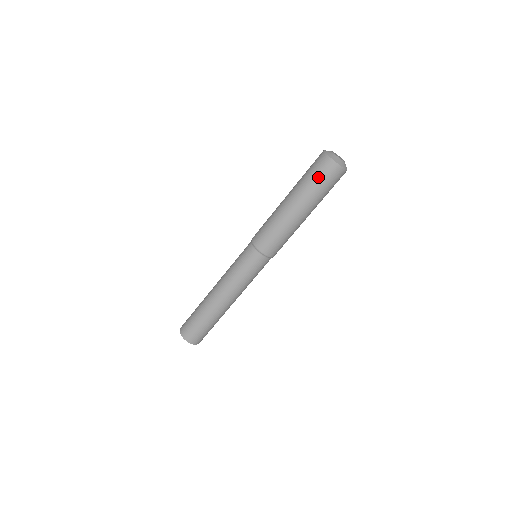
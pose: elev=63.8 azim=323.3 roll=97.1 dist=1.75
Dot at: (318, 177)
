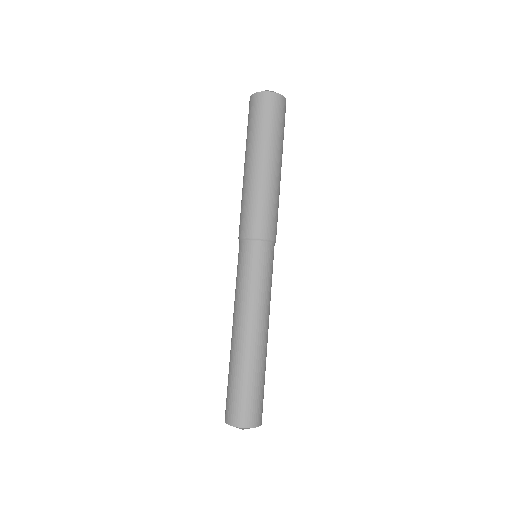
Dot at: (276, 119)
